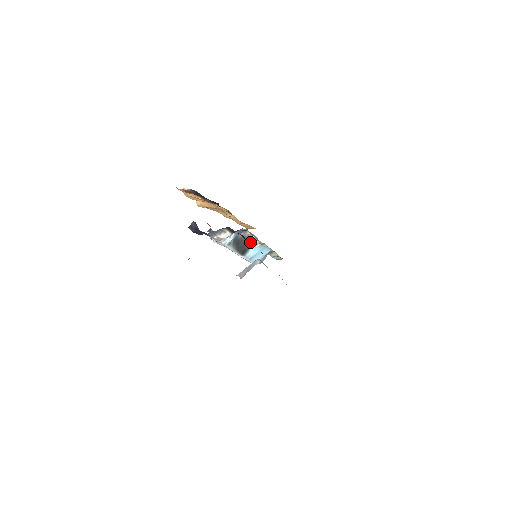
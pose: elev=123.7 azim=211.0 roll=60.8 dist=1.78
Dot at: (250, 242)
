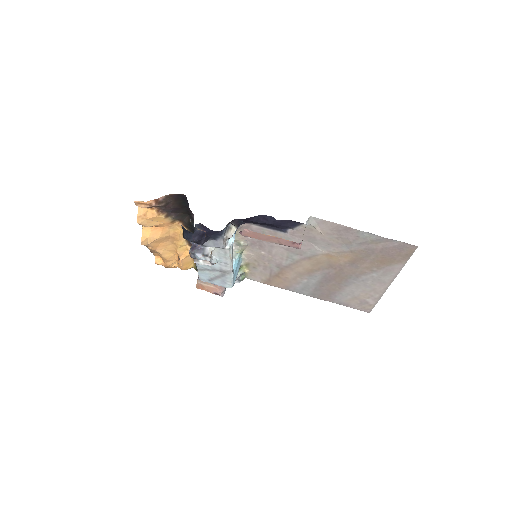
Dot at: occluded
